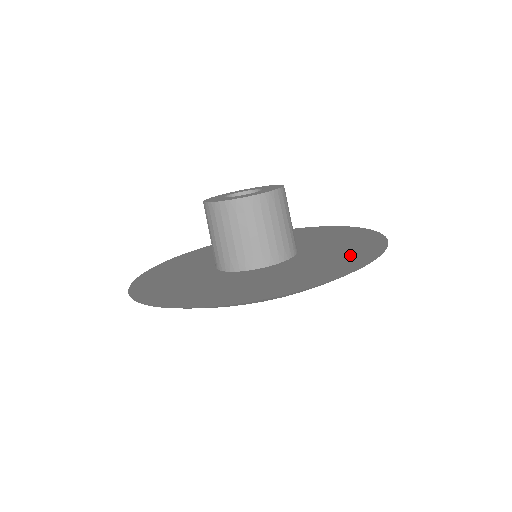
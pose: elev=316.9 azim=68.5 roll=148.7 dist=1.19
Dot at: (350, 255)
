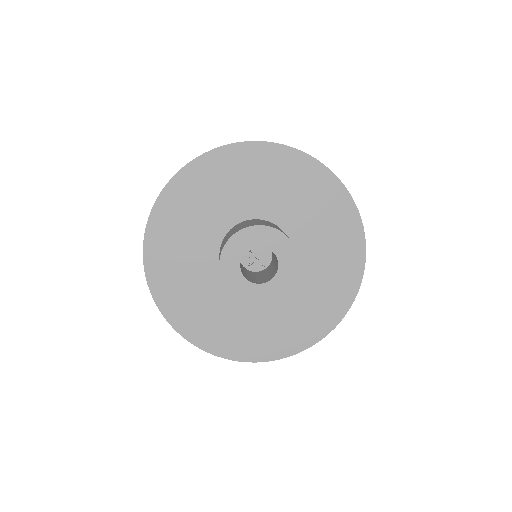
Dot at: (340, 270)
